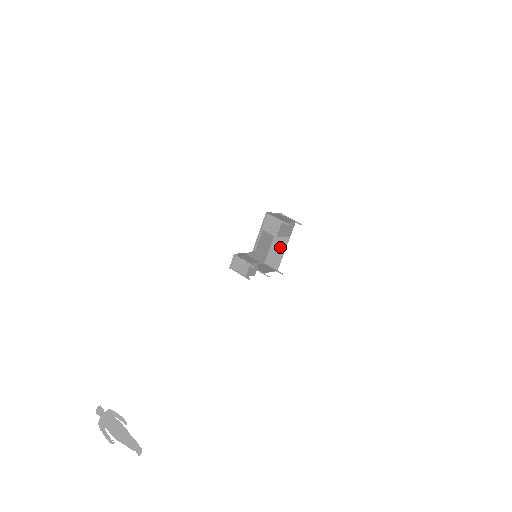
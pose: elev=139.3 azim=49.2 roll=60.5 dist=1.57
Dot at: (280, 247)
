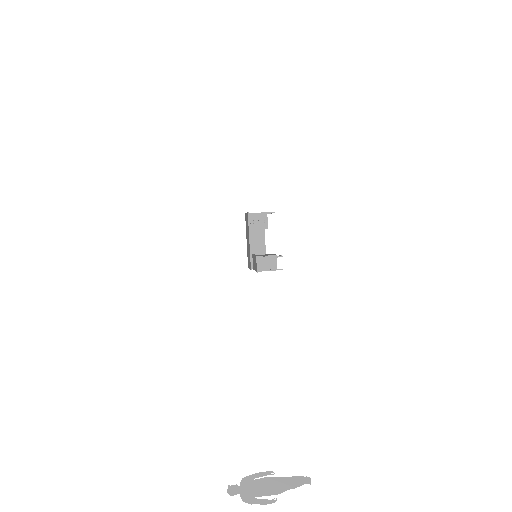
Dot at: (259, 243)
